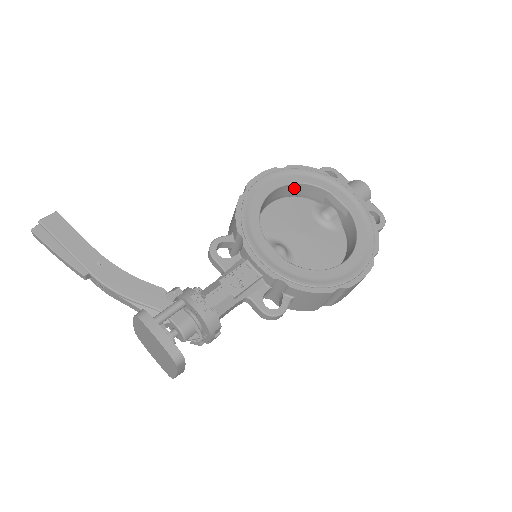
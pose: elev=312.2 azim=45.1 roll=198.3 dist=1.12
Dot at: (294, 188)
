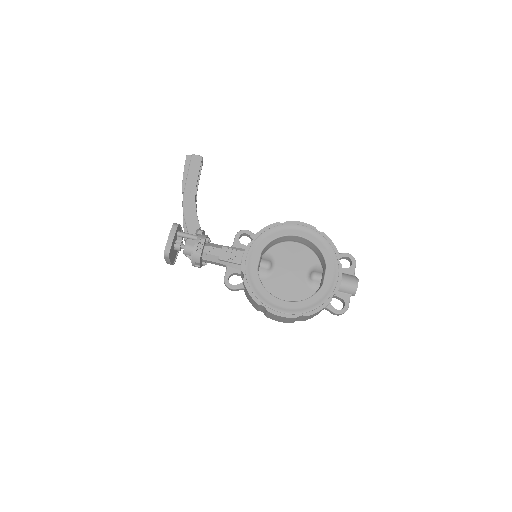
Dot at: (314, 246)
